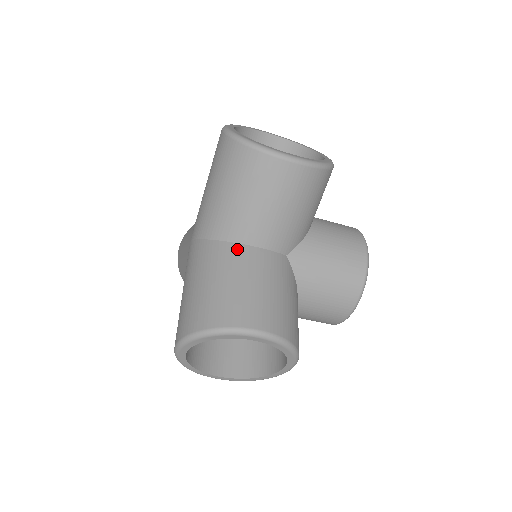
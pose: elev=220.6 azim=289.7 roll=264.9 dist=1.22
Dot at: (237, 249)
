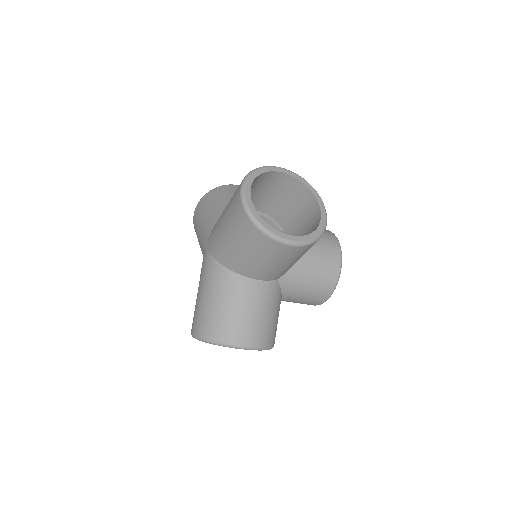
Dot at: (241, 281)
